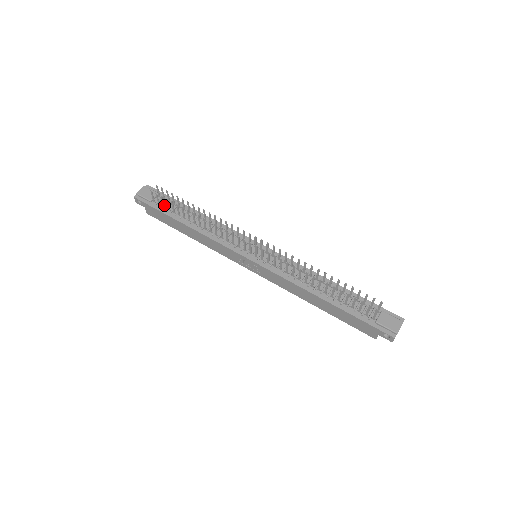
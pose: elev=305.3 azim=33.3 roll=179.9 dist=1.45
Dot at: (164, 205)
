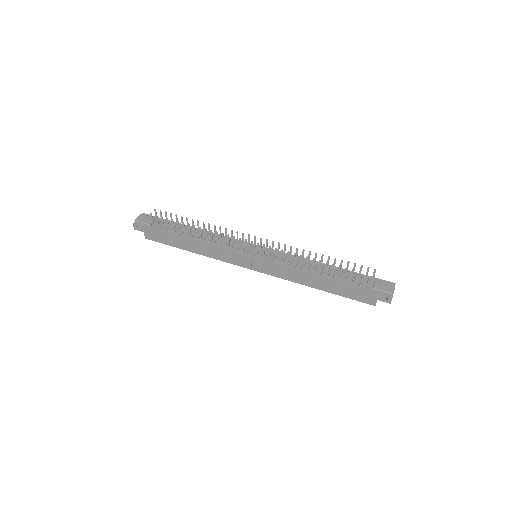
Dot at: (164, 226)
